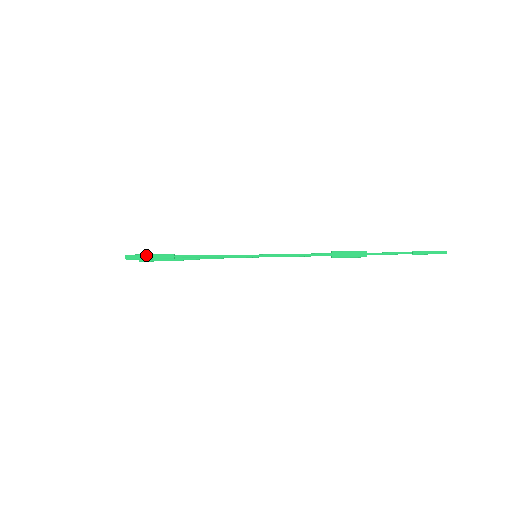
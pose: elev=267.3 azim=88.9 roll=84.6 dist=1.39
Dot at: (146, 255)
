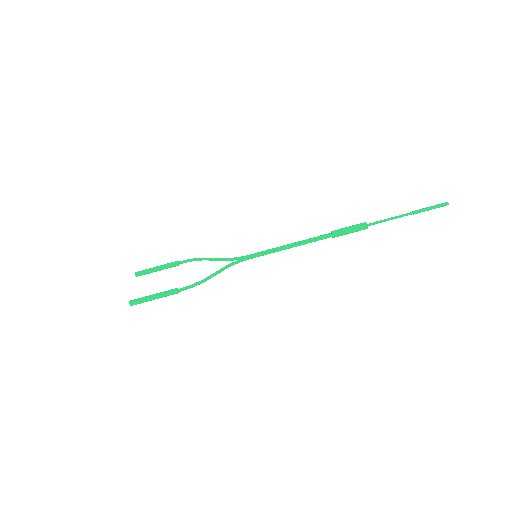
Dot at: (150, 298)
